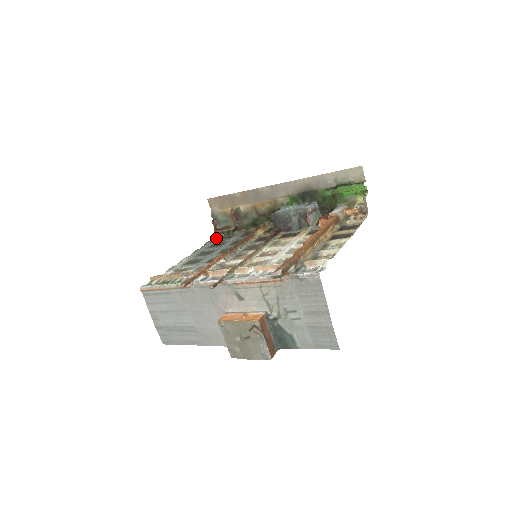
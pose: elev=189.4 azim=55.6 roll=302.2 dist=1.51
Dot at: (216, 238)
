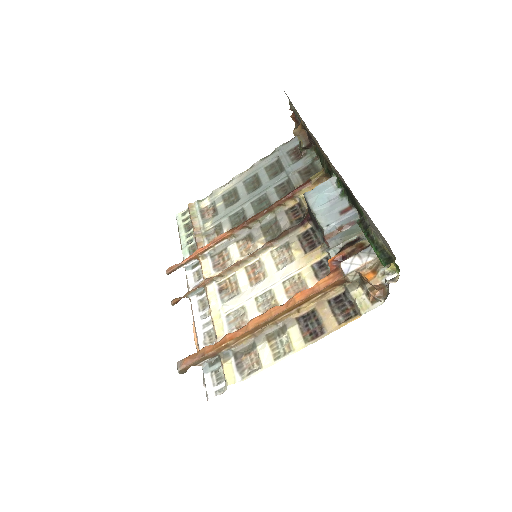
Dot at: (289, 145)
